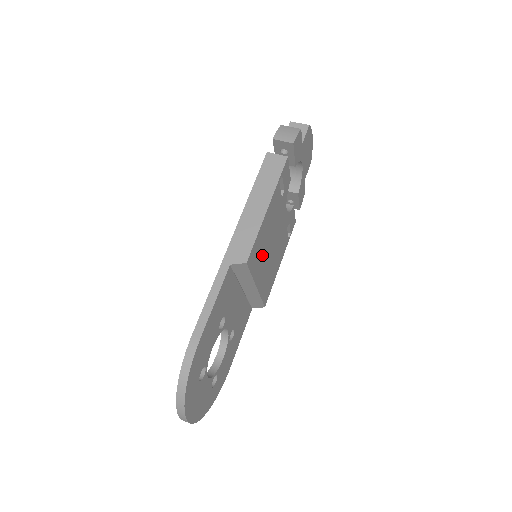
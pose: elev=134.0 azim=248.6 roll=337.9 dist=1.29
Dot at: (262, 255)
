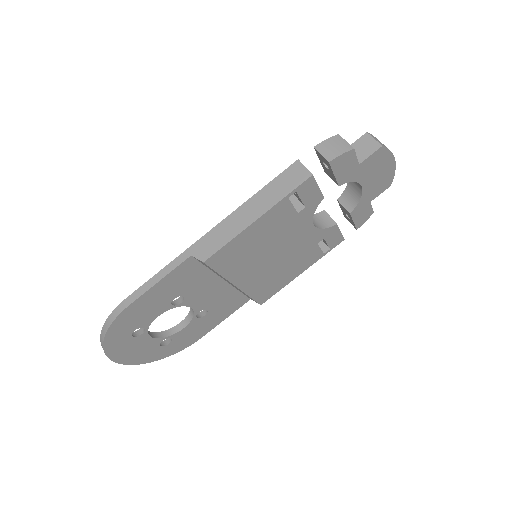
Dot at: (247, 260)
